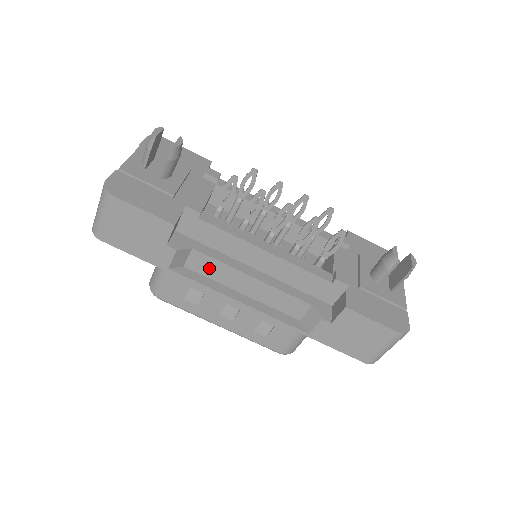
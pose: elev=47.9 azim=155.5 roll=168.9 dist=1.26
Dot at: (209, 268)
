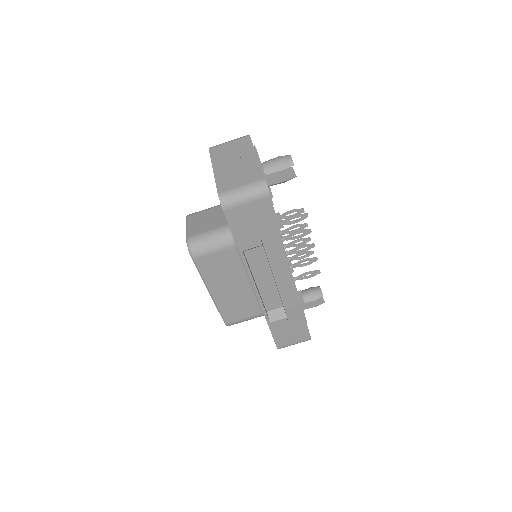
Dot at: (257, 260)
